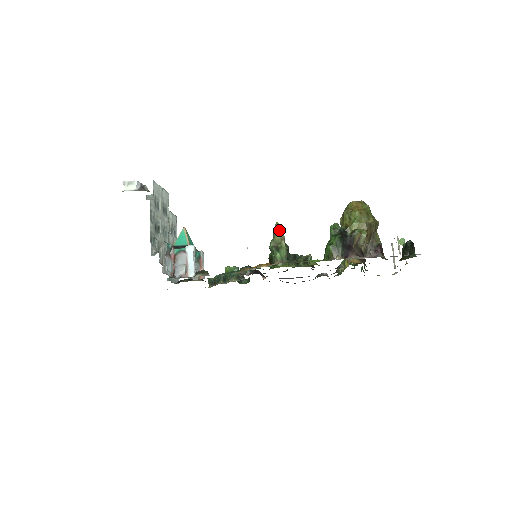
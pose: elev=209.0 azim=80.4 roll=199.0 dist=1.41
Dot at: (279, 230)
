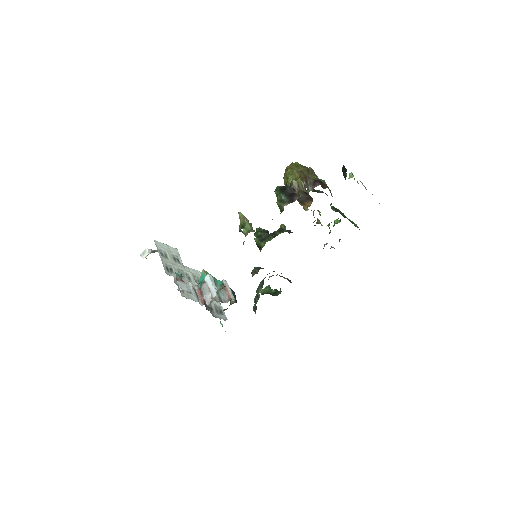
Dot at: (241, 216)
